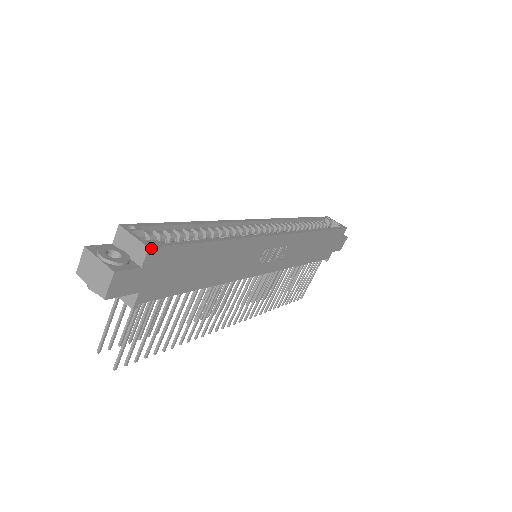
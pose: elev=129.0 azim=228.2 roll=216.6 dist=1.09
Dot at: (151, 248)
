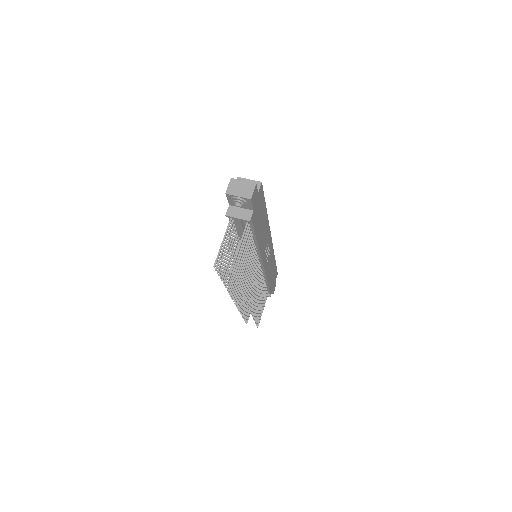
Dot at: occluded
